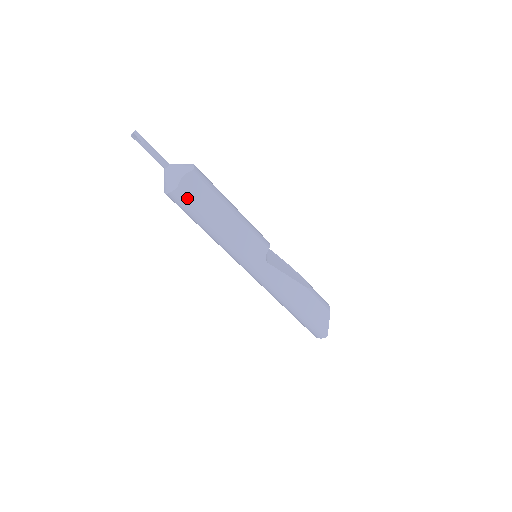
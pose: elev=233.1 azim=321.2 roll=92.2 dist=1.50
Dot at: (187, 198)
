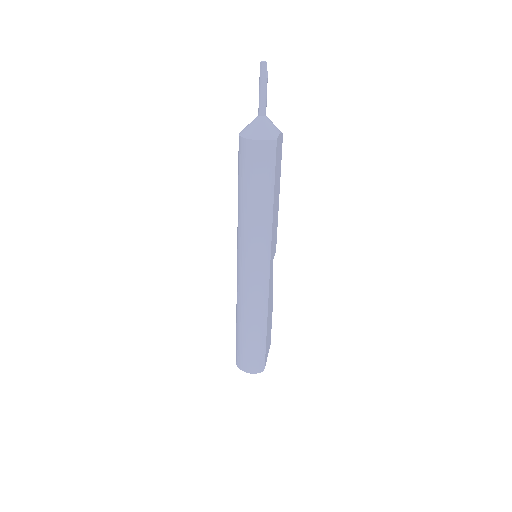
Dot at: (275, 156)
